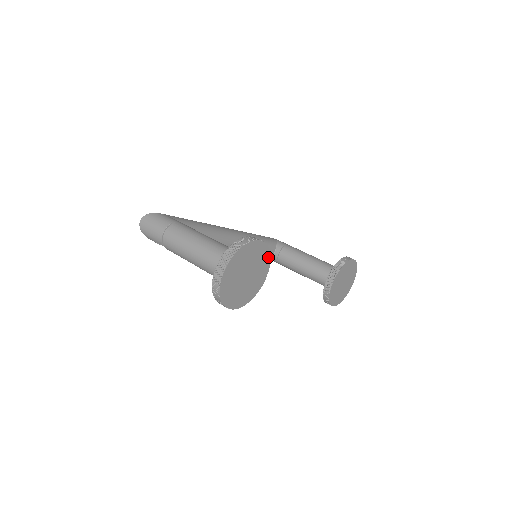
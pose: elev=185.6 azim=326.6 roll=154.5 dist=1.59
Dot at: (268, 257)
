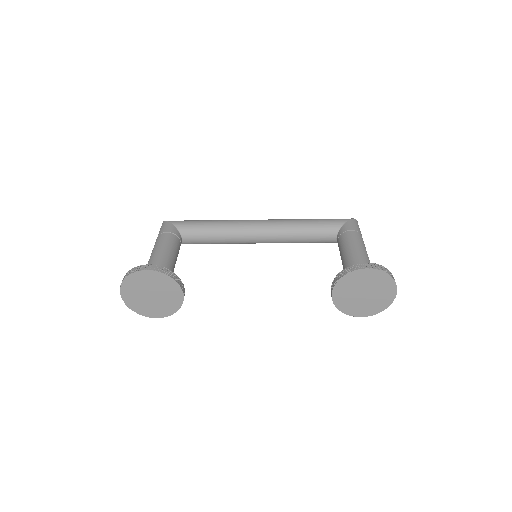
Dot at: (171, 280)
